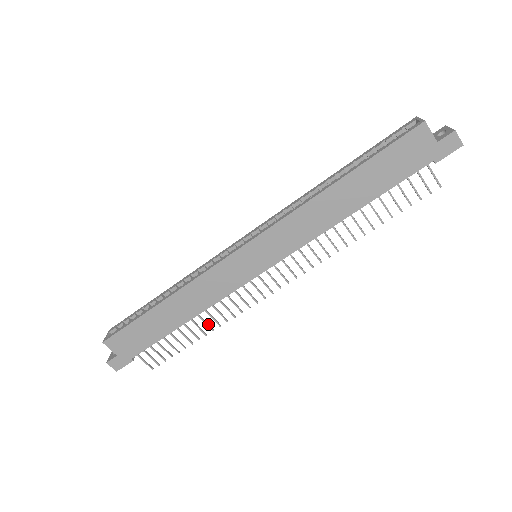
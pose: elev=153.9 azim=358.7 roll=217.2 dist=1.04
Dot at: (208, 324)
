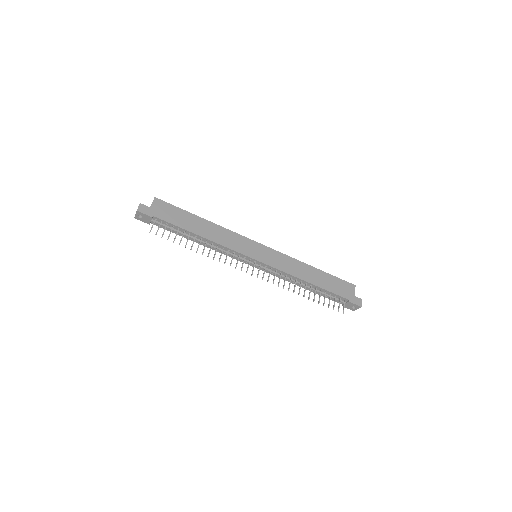
Dot at: occluded
